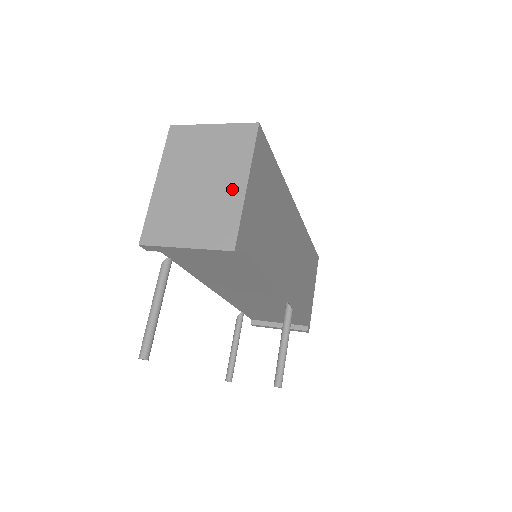
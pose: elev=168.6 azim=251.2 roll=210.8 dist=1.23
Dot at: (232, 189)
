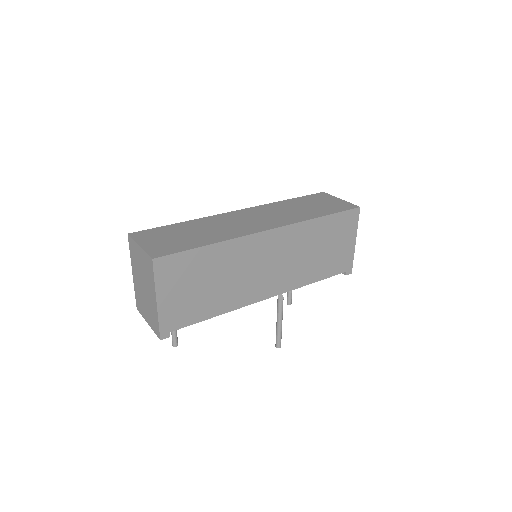
Dot at: (153, 301)
